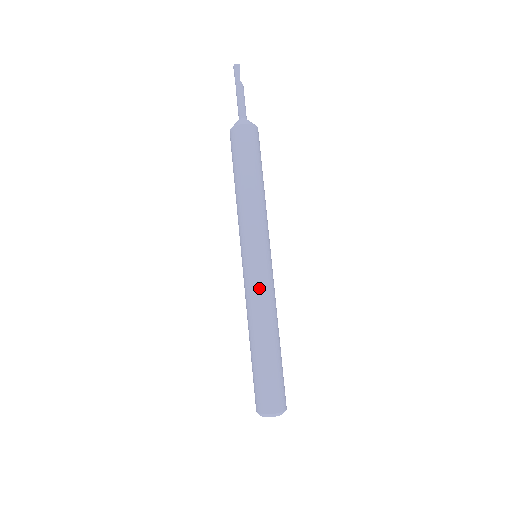
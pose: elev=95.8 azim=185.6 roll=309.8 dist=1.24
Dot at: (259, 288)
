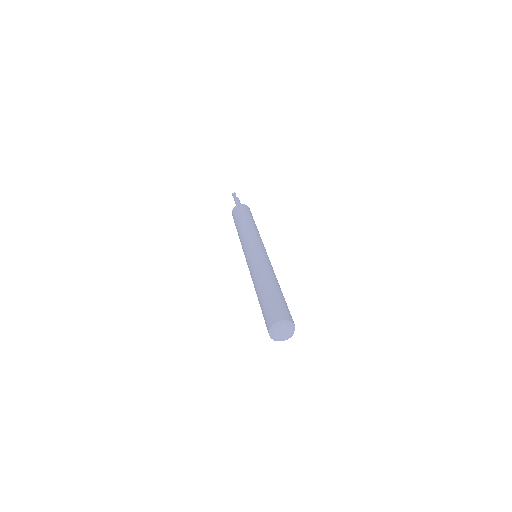
Dot at: (256, 261)
